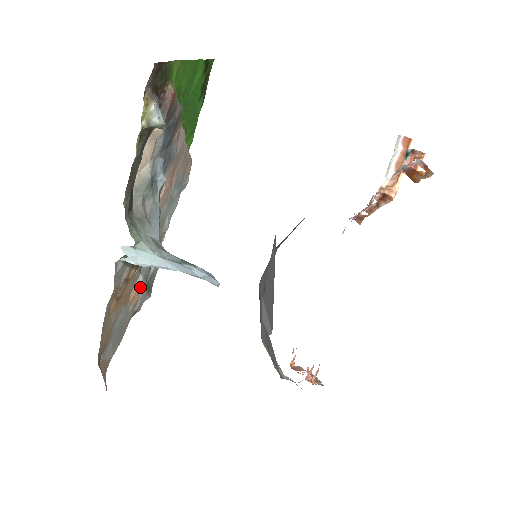
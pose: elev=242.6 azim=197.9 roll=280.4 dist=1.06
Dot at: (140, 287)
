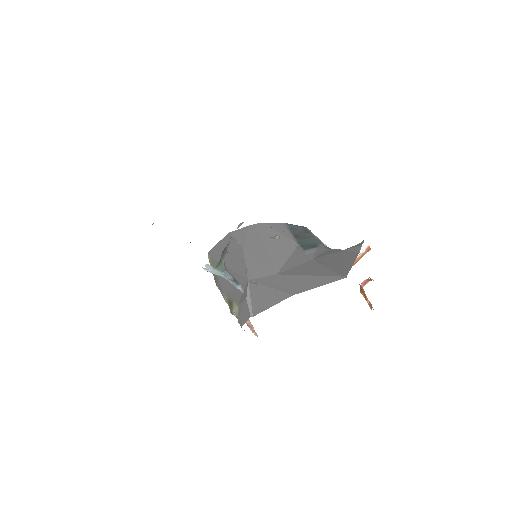
Dot at: occluded
